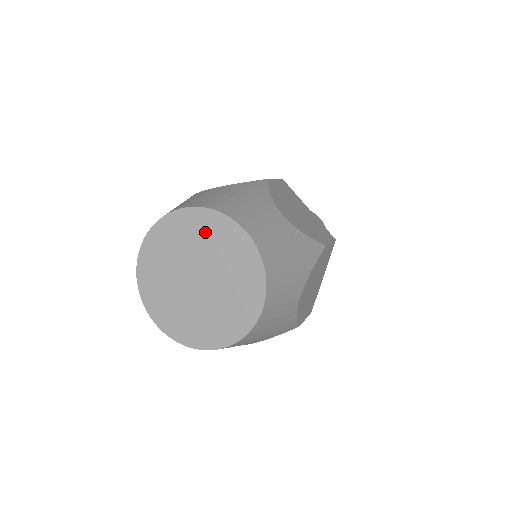
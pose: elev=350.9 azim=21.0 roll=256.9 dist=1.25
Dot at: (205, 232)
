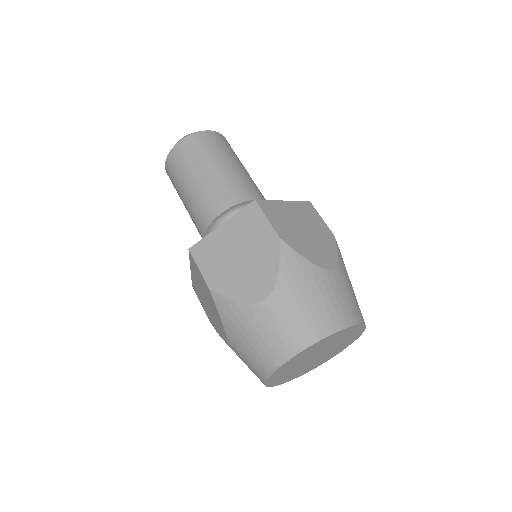
Dot at: (348, 335)
